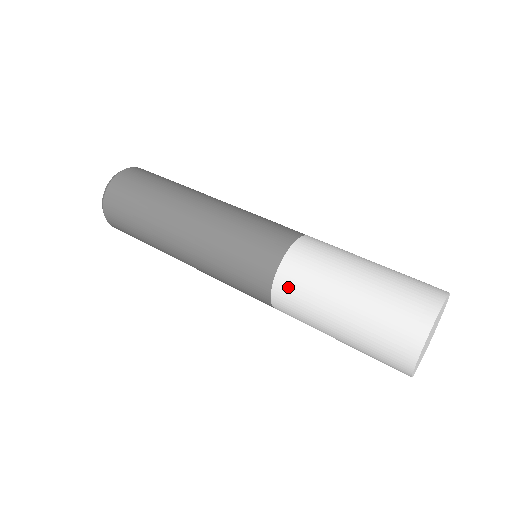
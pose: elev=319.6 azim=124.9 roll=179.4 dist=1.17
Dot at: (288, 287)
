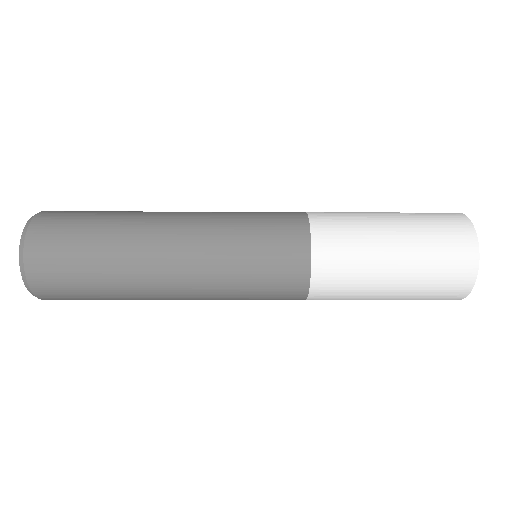
Dot at: occluded
